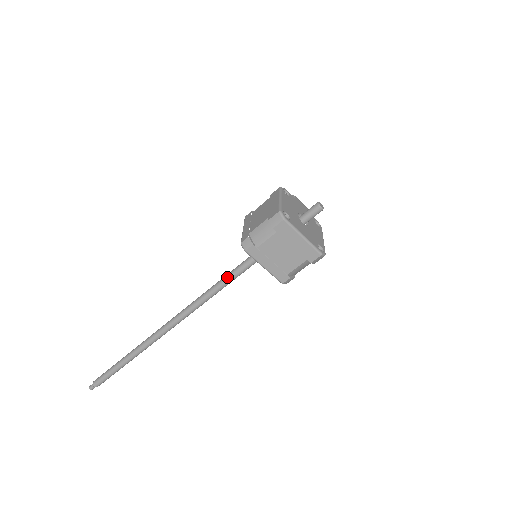
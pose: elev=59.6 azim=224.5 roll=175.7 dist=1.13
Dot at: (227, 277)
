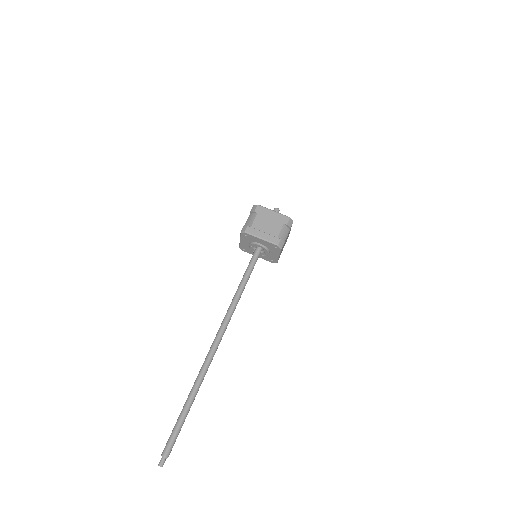
Dot at: (244, 276)
